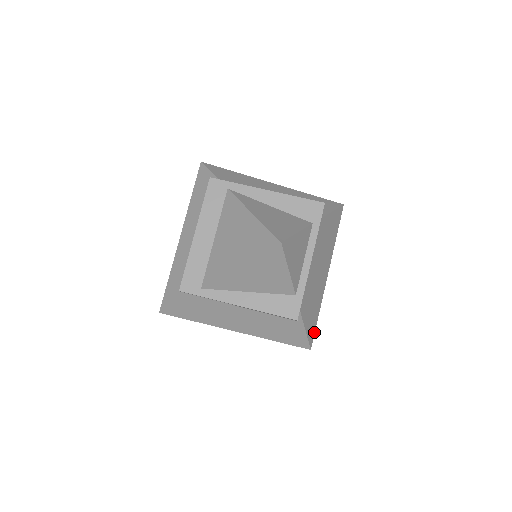
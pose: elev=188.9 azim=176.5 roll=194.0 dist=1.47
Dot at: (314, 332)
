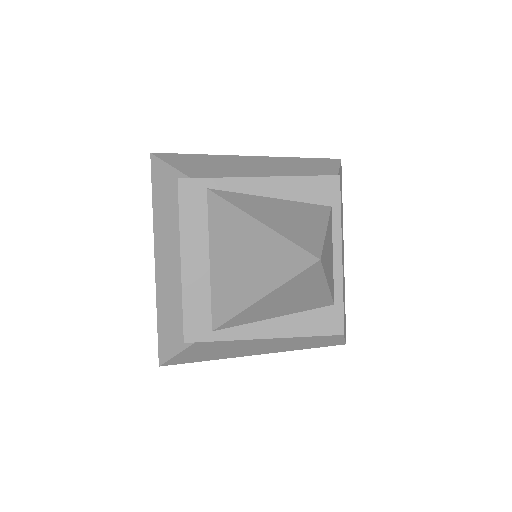
Dot at: (345, 323)
